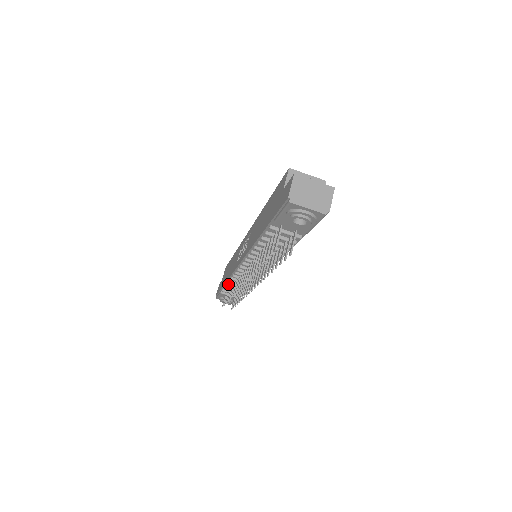
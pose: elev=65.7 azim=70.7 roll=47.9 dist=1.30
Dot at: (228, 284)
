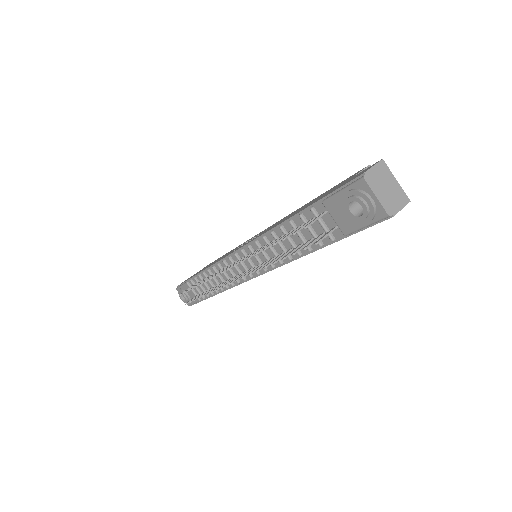
Dot at: (204, 273)
